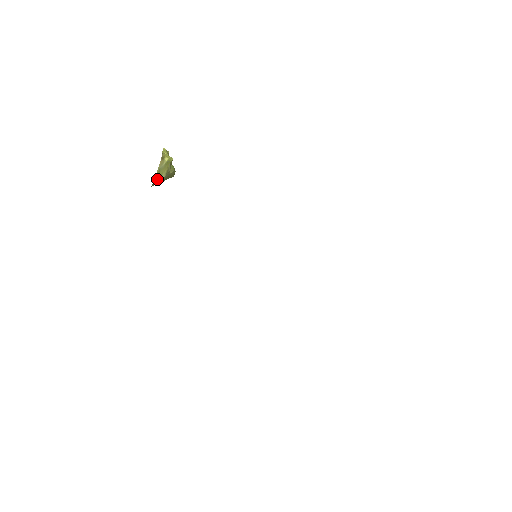
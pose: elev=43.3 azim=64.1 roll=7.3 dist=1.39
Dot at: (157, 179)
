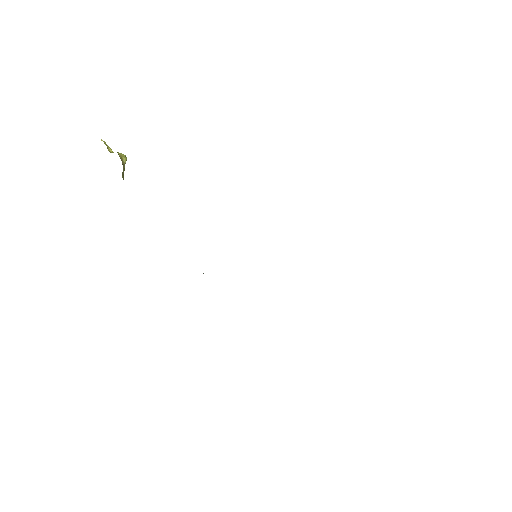
Dot at: occluded
